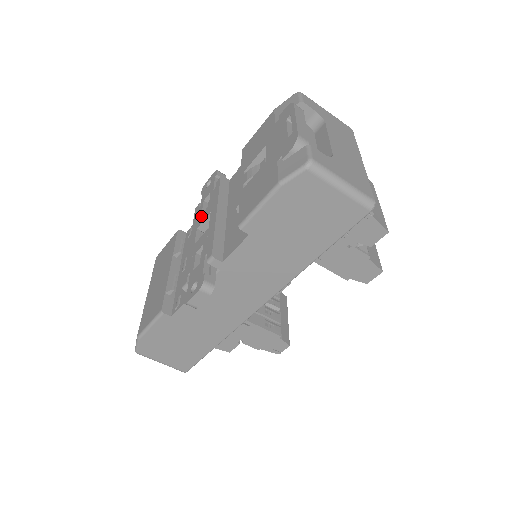
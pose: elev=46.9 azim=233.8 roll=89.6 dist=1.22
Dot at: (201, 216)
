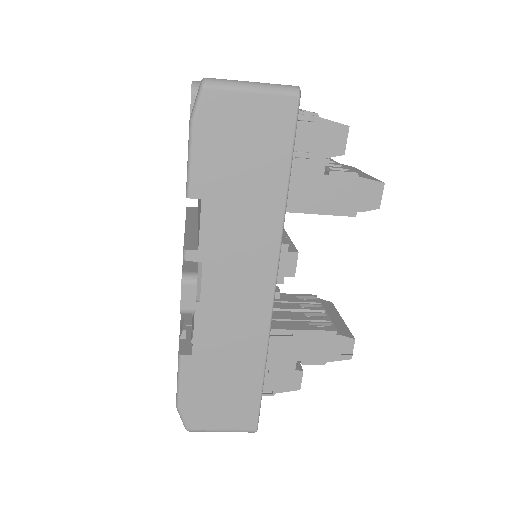
Dot at: occluded
